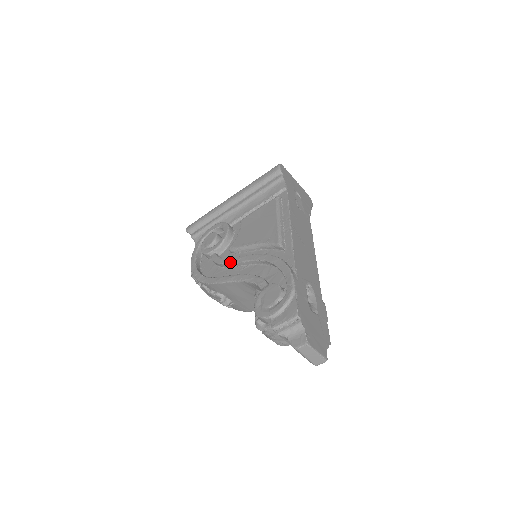
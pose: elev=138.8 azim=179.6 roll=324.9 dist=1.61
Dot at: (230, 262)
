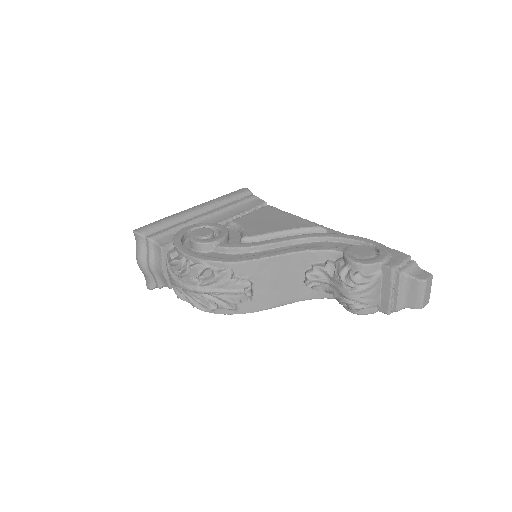
Dot at: (263, 243)
